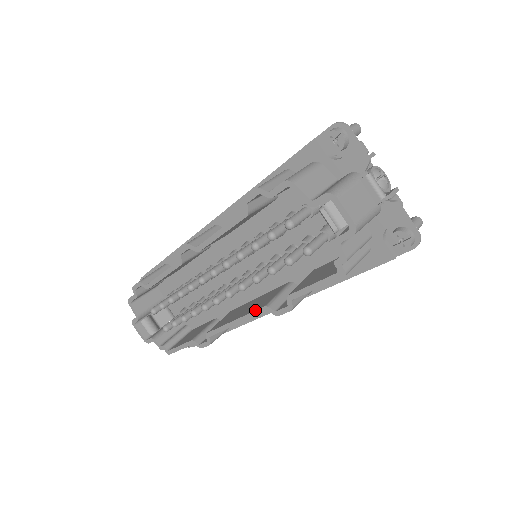
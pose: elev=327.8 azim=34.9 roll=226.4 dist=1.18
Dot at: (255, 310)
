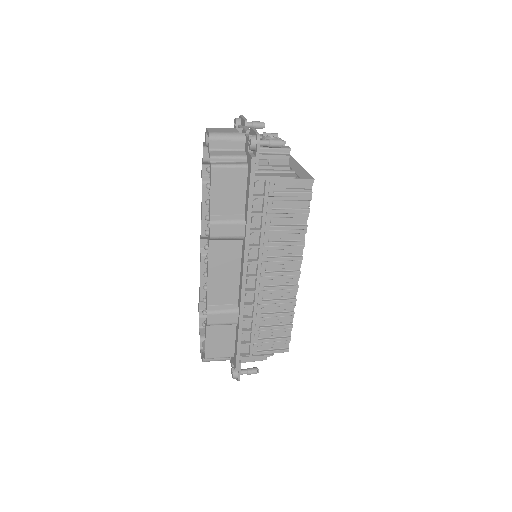
Dot at: (208, 247)
